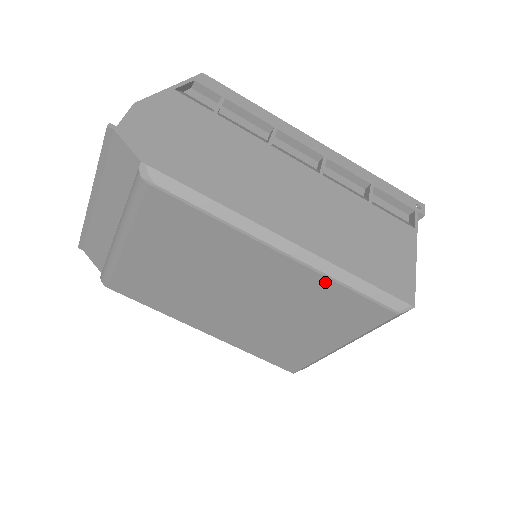
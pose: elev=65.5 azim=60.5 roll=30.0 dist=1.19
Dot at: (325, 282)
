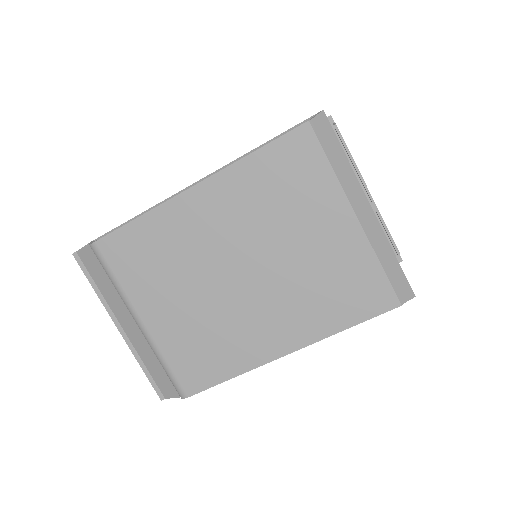
Dot at: (241, 168)
